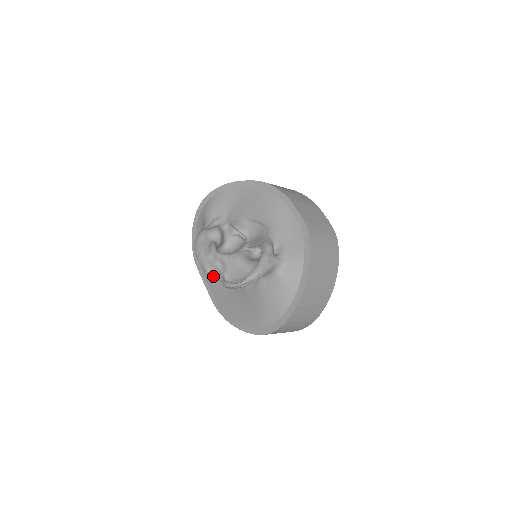
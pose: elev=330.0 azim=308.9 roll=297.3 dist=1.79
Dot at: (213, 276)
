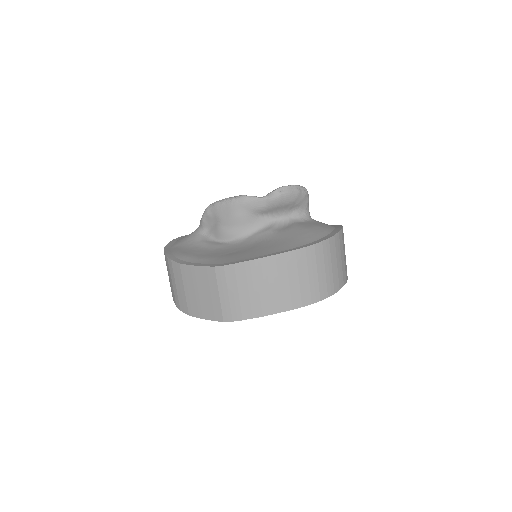
Dot at: (254, 196)
